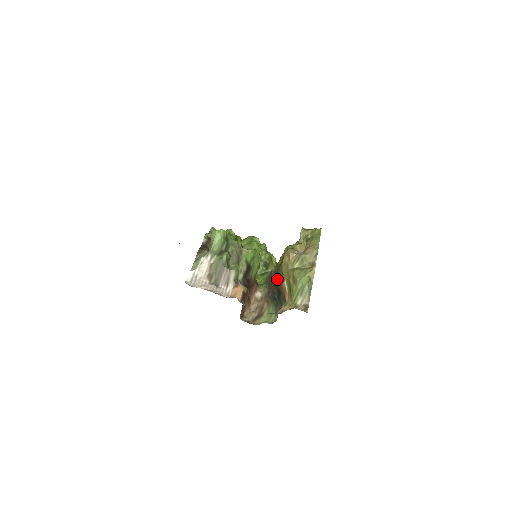
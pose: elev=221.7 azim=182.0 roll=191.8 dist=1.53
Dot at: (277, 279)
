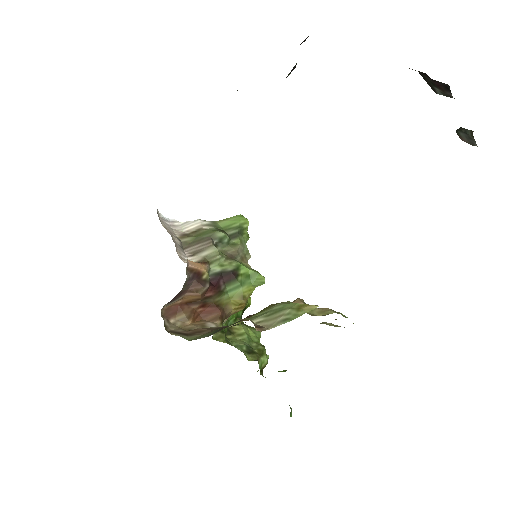
Dot at: occluded
